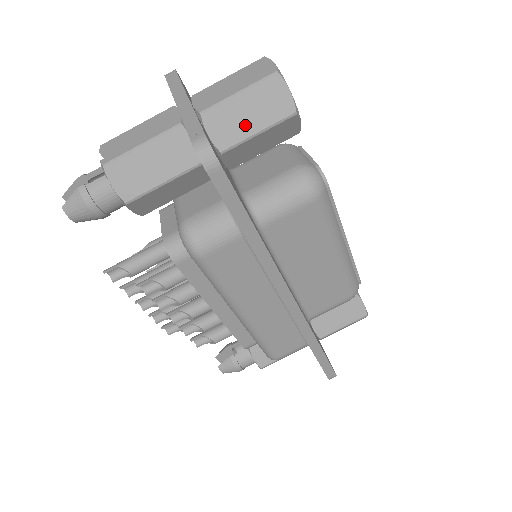
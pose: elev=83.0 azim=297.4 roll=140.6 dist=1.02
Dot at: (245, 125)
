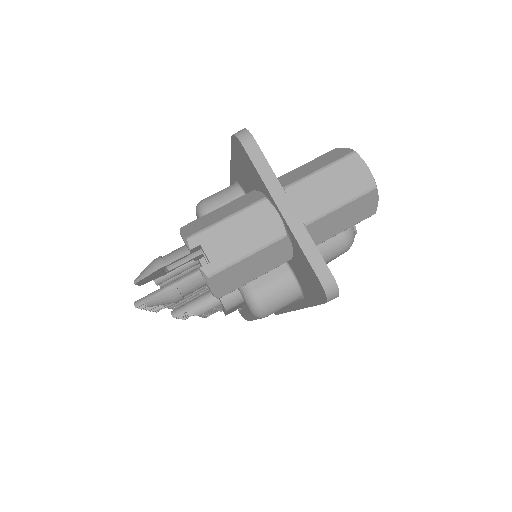
Dot at: (336, 228)
